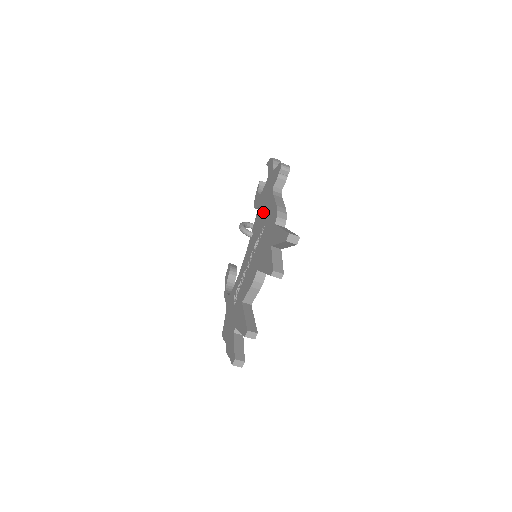
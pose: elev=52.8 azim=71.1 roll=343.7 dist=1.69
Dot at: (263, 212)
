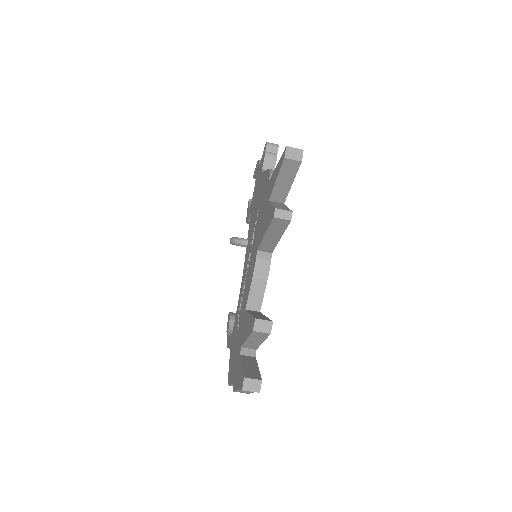
Dot at: (255, 204)
